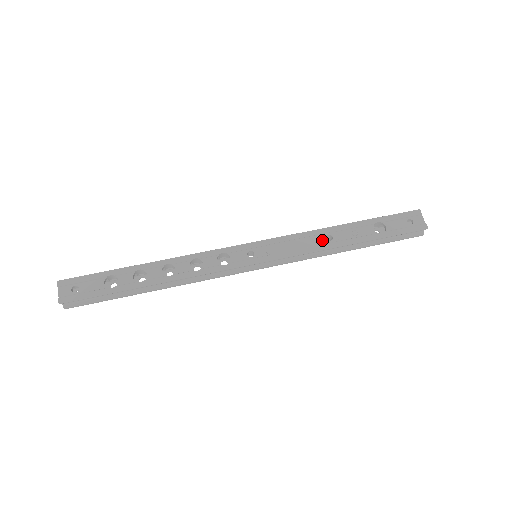
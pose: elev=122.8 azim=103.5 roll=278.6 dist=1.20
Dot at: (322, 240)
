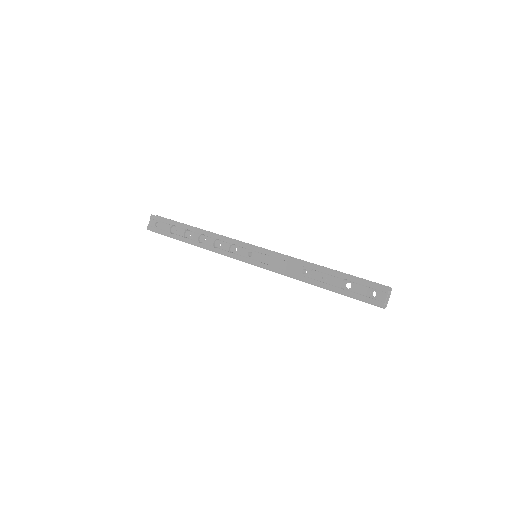
Dot at: (298, 270)
